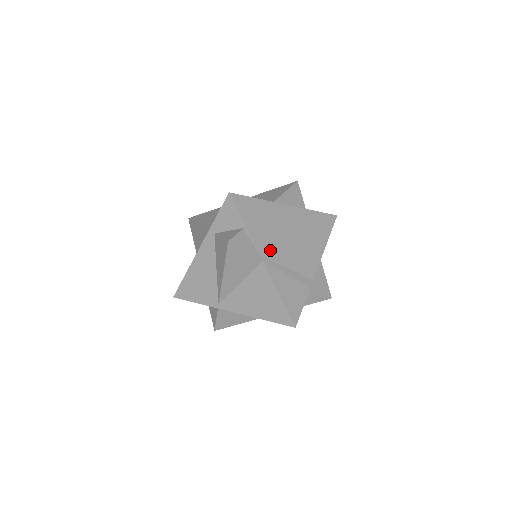
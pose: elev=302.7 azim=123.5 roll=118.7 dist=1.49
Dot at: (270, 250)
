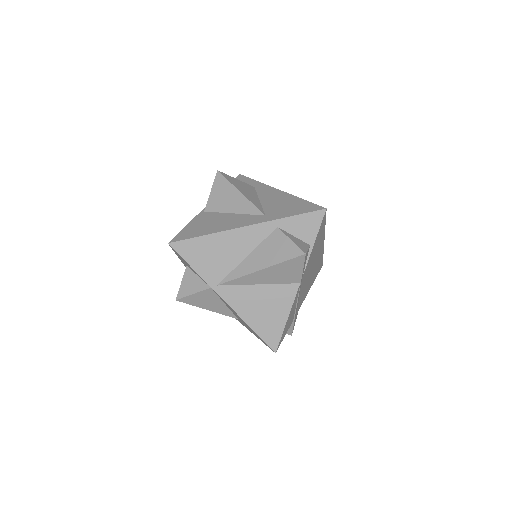
Dot at: (305, 275)
